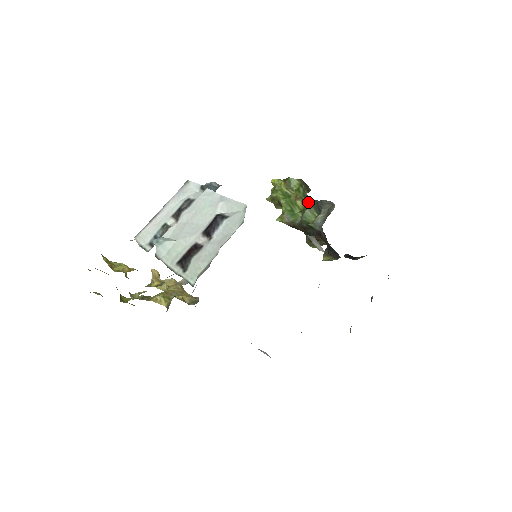
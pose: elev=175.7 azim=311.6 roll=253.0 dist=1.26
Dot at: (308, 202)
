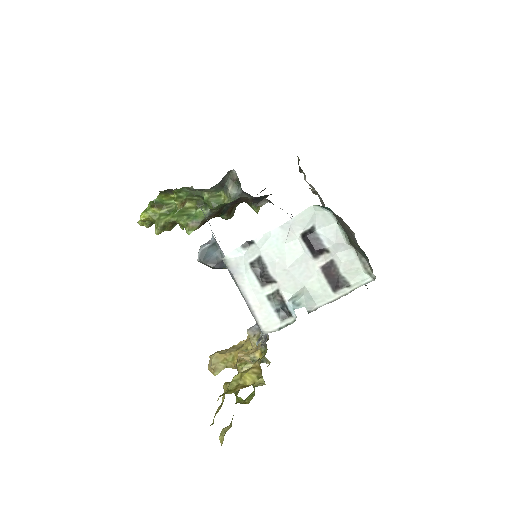
Dot at: (199, 195)
